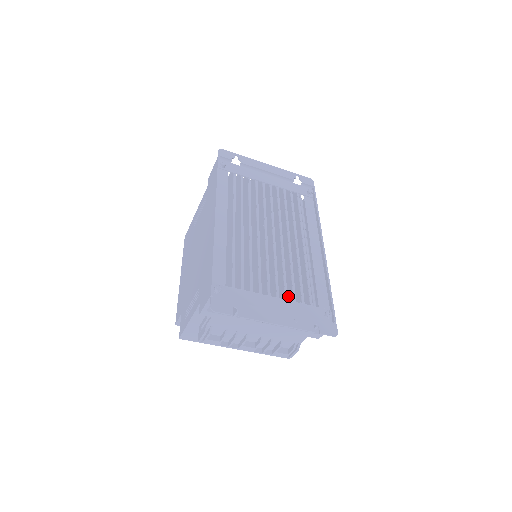
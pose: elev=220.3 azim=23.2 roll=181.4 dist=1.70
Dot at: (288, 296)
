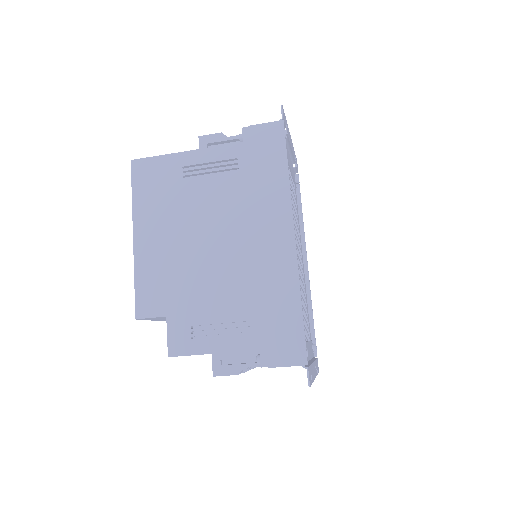
Dot at: occluded
